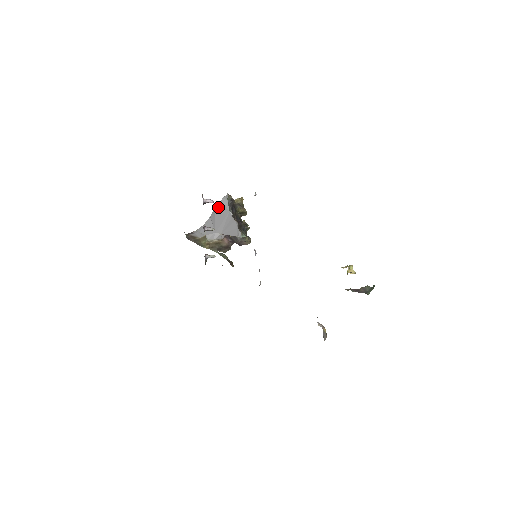
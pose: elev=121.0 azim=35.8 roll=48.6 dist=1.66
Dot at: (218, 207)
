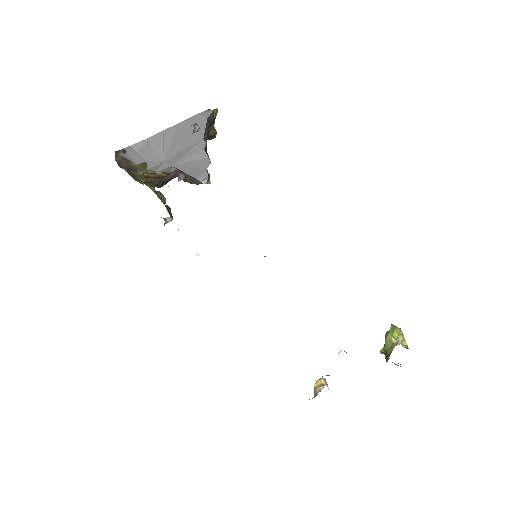
Dot at: (186, 123)
